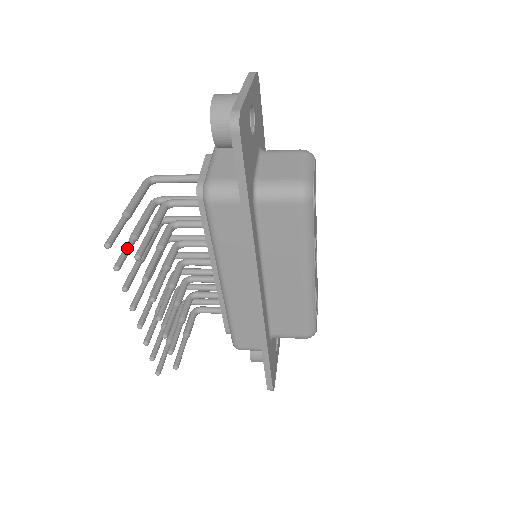
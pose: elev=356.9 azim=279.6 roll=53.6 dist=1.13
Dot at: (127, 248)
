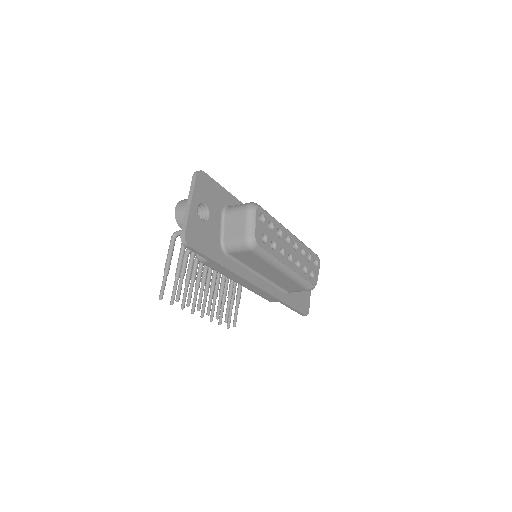
Dot at: (174, 288)
